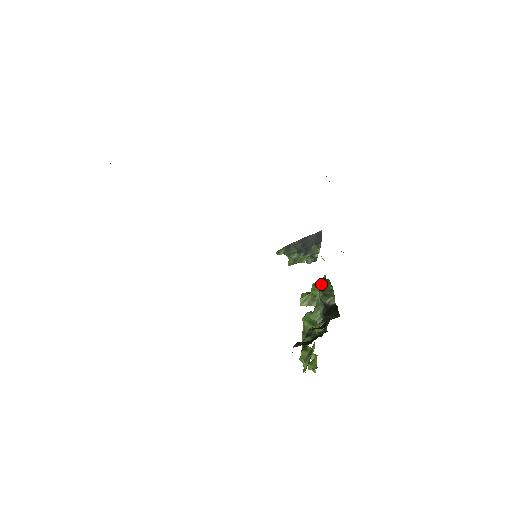
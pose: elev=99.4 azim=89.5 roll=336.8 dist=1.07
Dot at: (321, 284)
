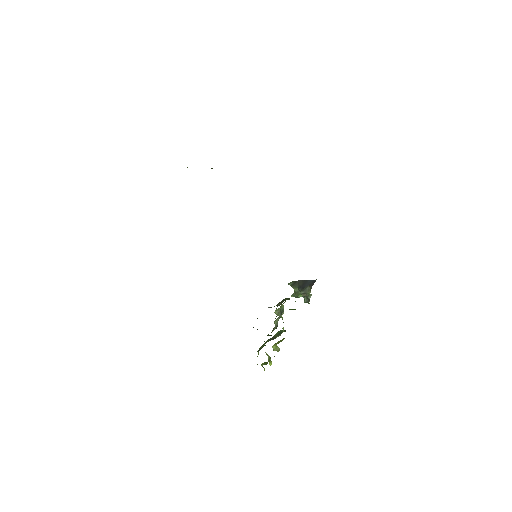
Dot at: (286, 298)
